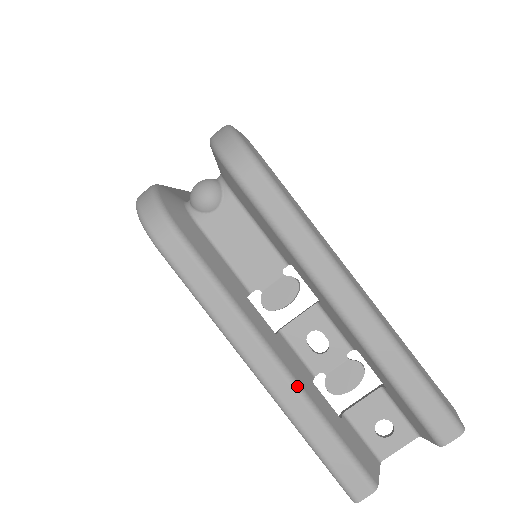
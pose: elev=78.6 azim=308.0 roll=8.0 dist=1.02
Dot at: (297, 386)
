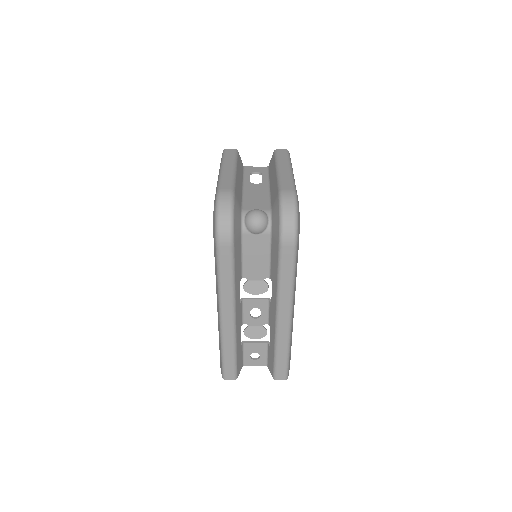
Dot at: (235, 332)
